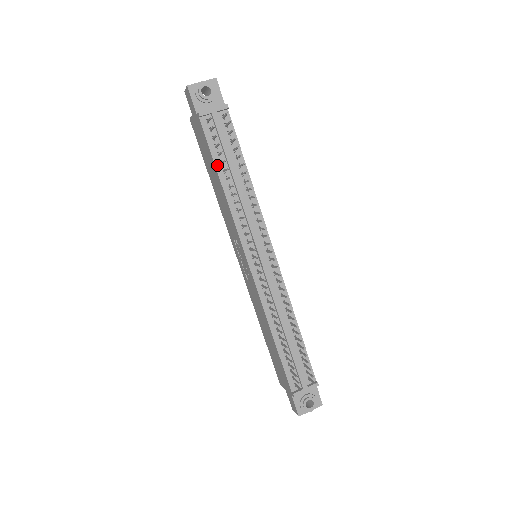
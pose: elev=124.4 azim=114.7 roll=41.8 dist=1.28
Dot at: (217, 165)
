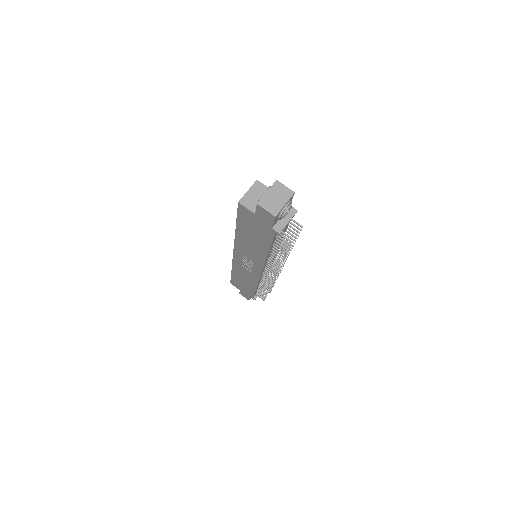
Dot at: (271, 247)
